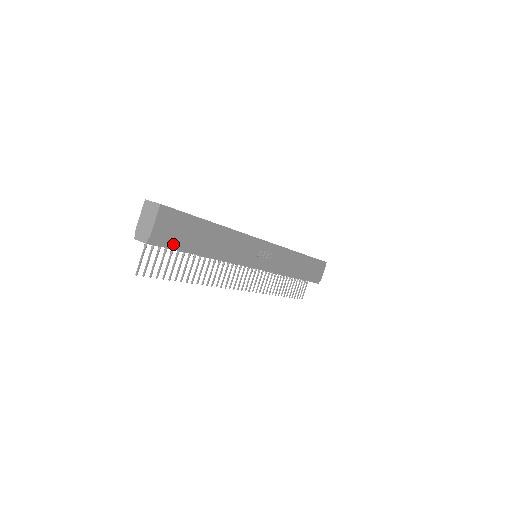
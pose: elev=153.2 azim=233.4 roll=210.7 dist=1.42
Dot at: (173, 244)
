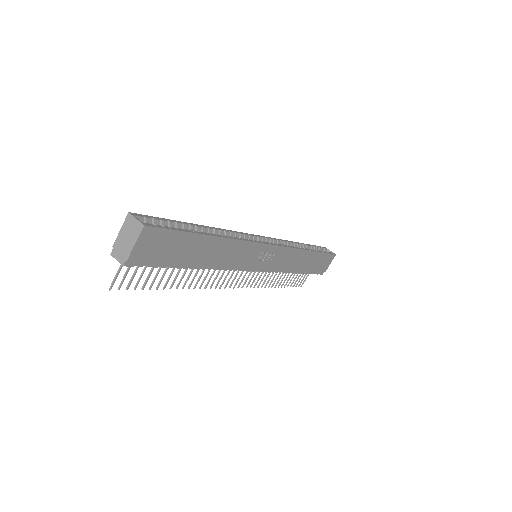
Dot at: (156, 262)
